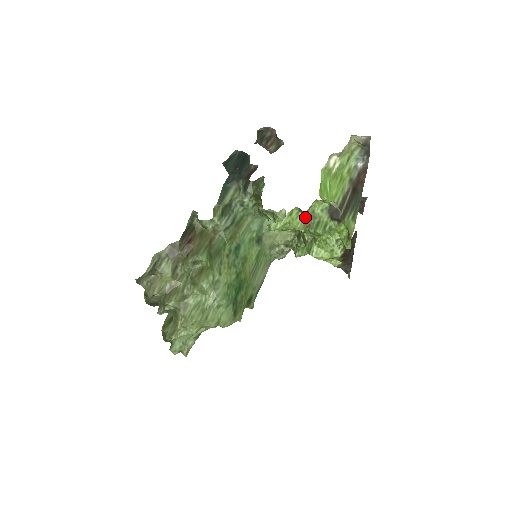
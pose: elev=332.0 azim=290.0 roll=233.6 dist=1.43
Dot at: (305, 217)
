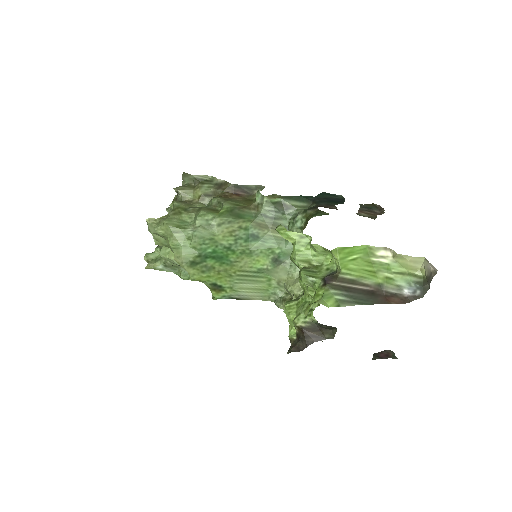
Dot at: (310, 256)
